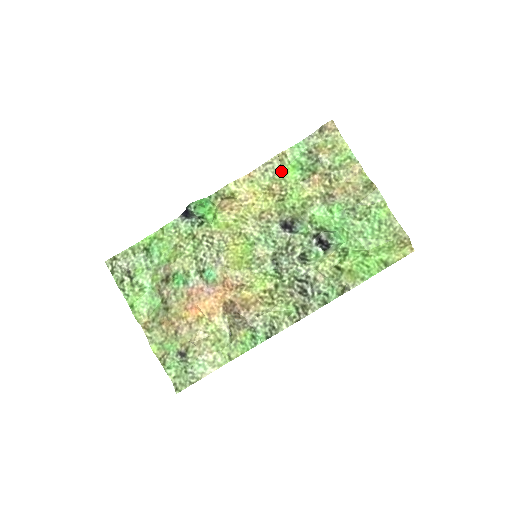
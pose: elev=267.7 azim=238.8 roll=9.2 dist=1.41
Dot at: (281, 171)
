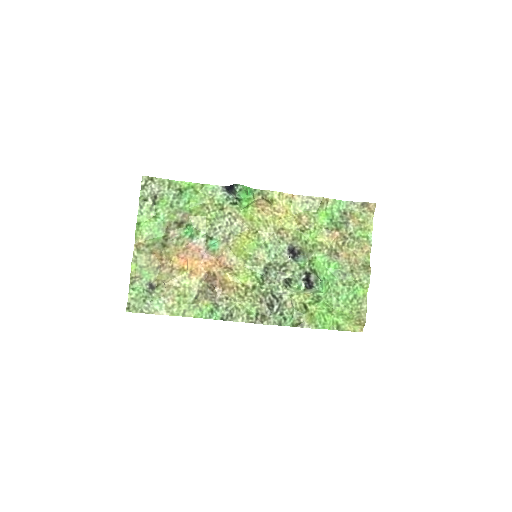
Dot at: (316, 211)
